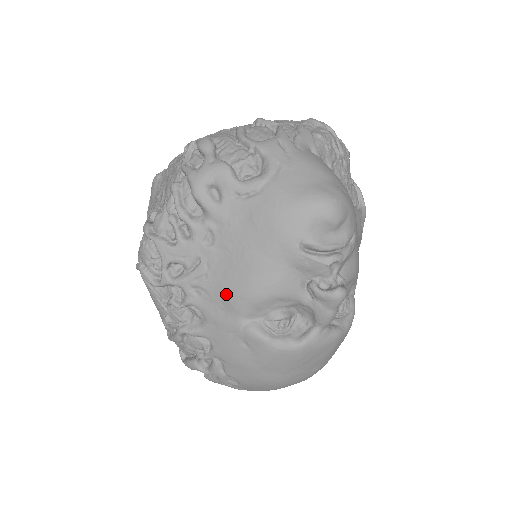
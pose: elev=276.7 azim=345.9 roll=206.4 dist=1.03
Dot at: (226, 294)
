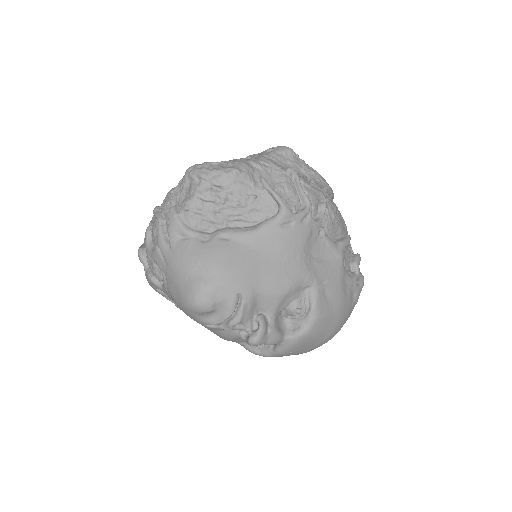
Dot at: occluded
